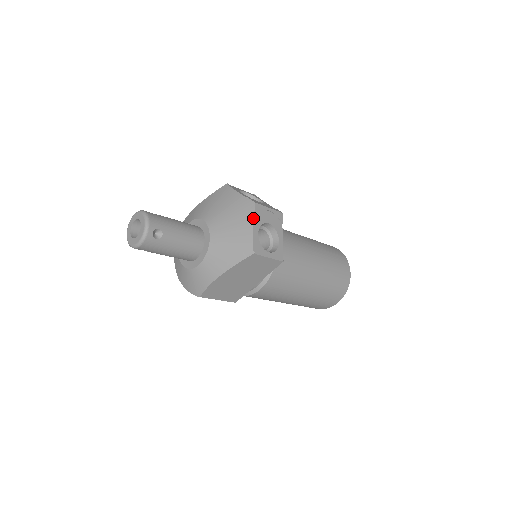
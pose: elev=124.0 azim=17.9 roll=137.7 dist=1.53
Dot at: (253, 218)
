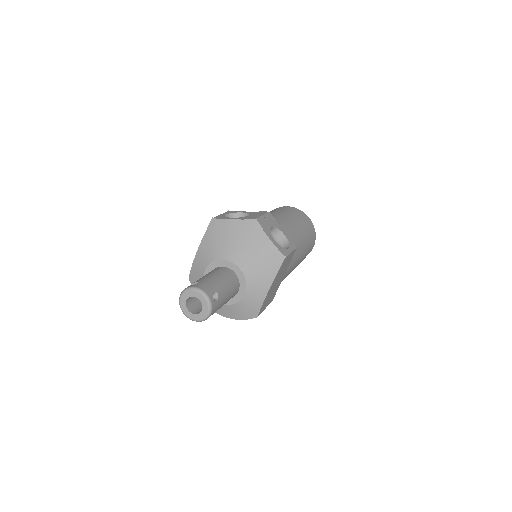
Dot at: (264, 232)
